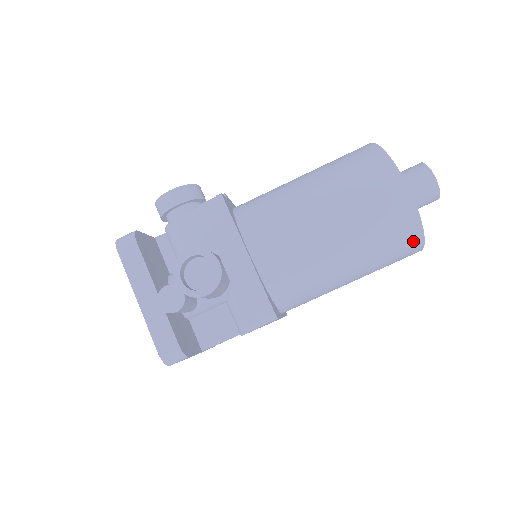
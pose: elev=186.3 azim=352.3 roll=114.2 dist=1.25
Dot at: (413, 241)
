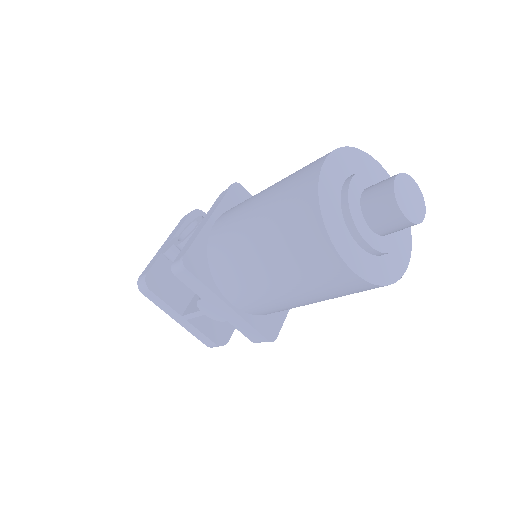
Dot at: (315, 232)
